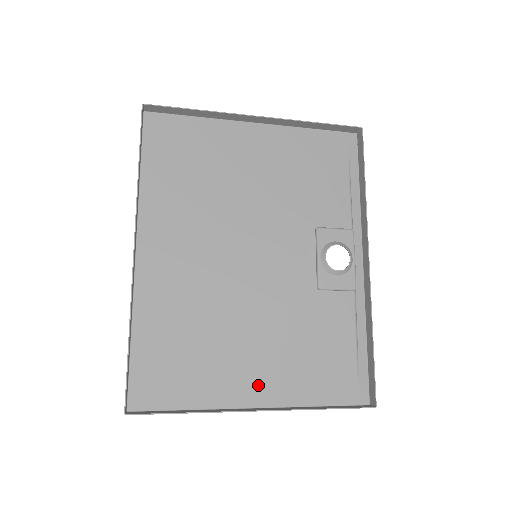
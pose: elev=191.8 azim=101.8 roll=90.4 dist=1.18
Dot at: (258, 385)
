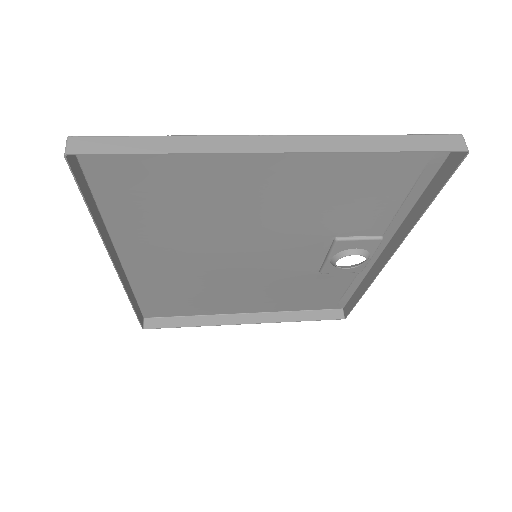
Dot at: (249, 307)
